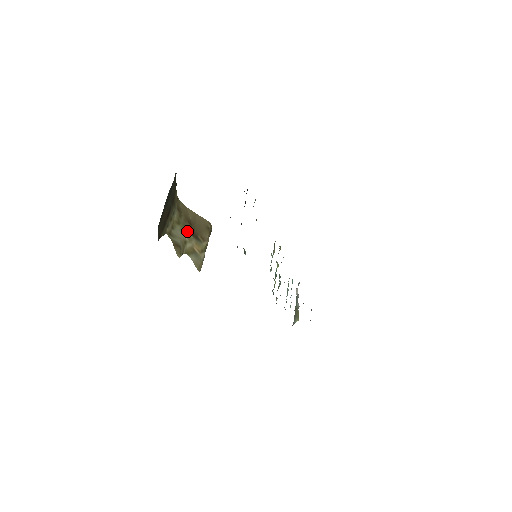
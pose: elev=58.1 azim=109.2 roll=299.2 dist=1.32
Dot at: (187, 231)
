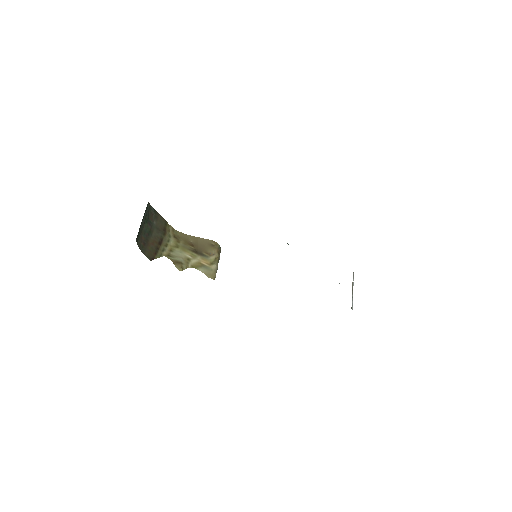
Dot at: (189, 251)
